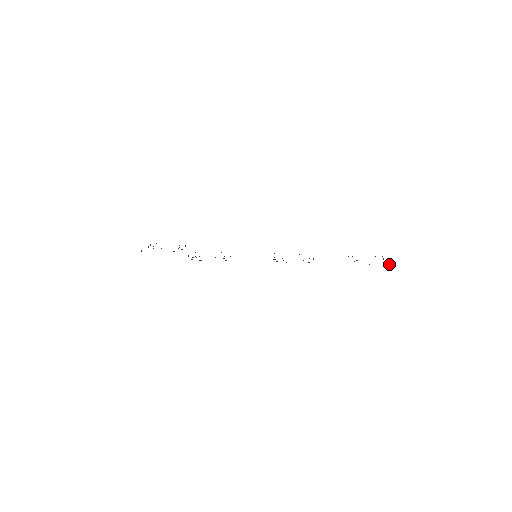
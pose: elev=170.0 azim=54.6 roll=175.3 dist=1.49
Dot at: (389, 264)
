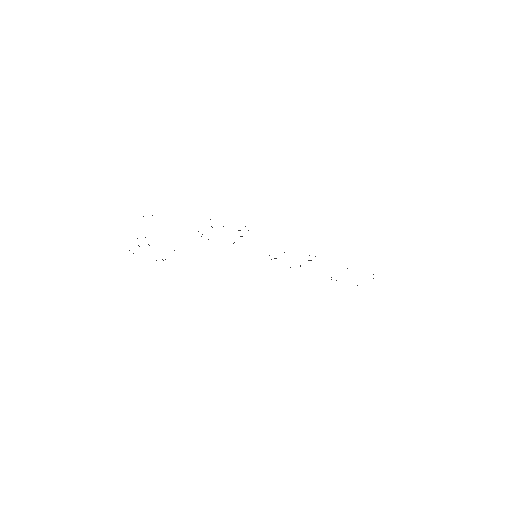
Dot at: occluded
